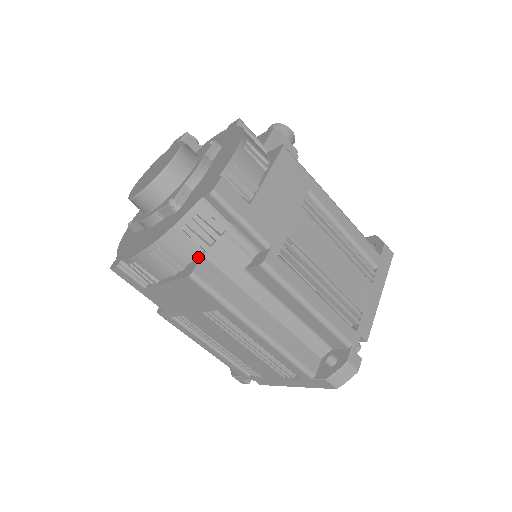
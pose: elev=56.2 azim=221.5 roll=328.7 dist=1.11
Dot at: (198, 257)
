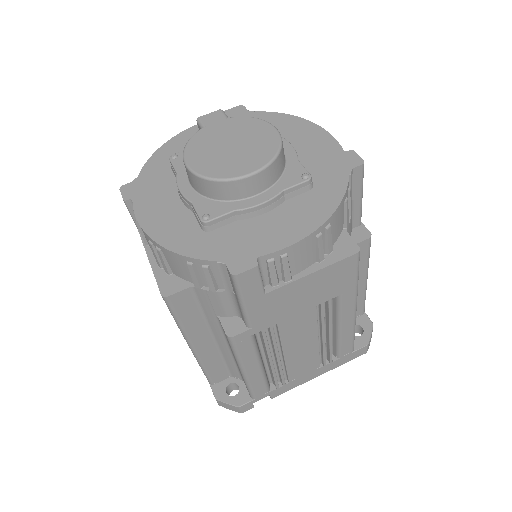
Dot at: (343, 235)
